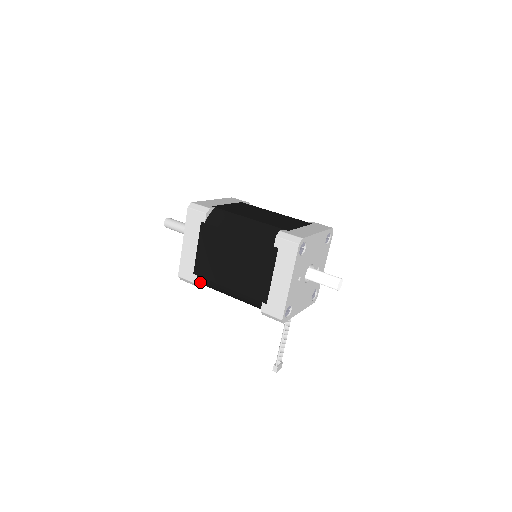
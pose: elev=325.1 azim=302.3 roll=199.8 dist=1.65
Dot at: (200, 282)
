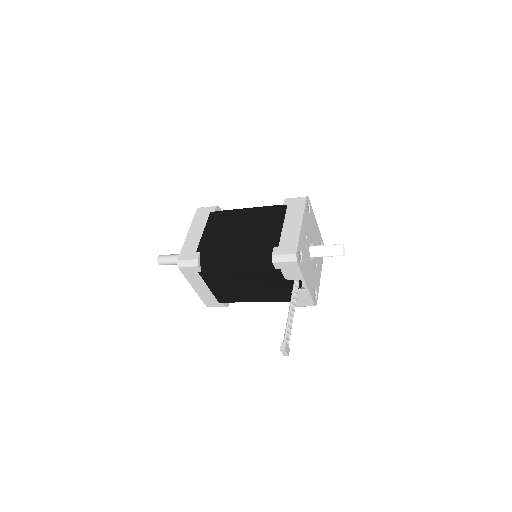
Dot at: (200, 265)
